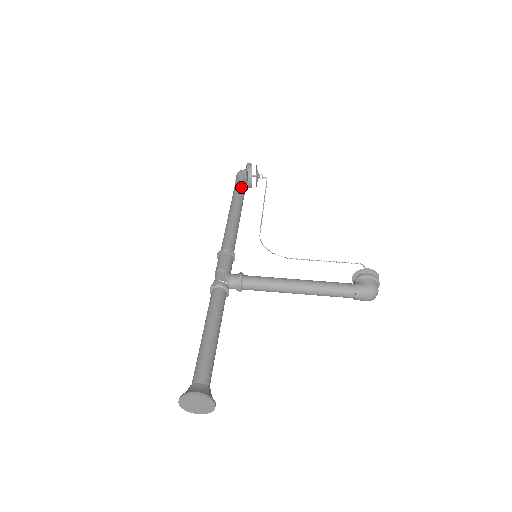
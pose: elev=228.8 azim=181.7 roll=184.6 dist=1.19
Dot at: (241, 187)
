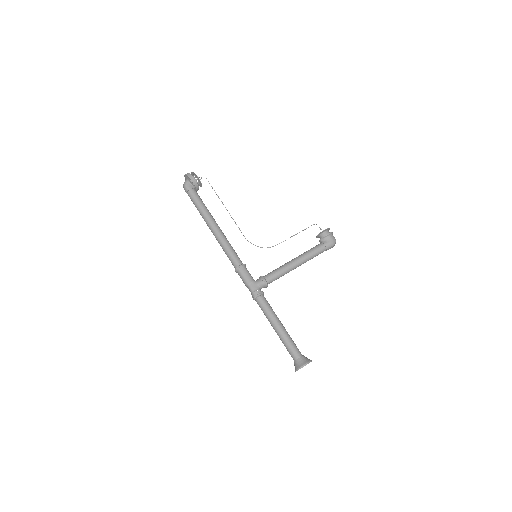
Dot at: (200, 201)
